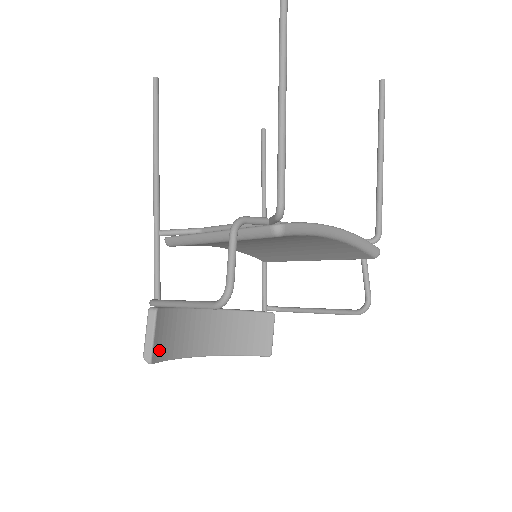
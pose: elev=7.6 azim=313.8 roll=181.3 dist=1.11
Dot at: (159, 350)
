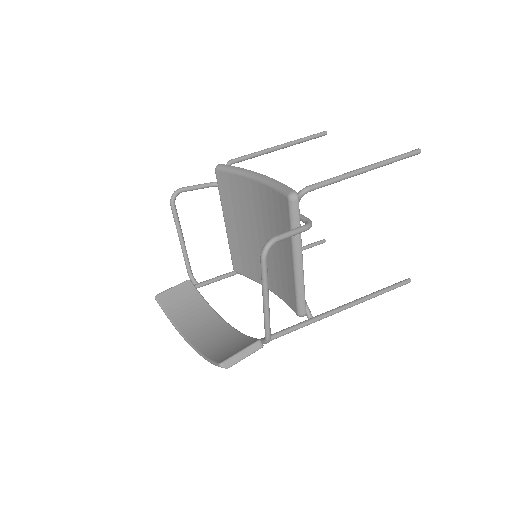
Dot at: (168, 300)
